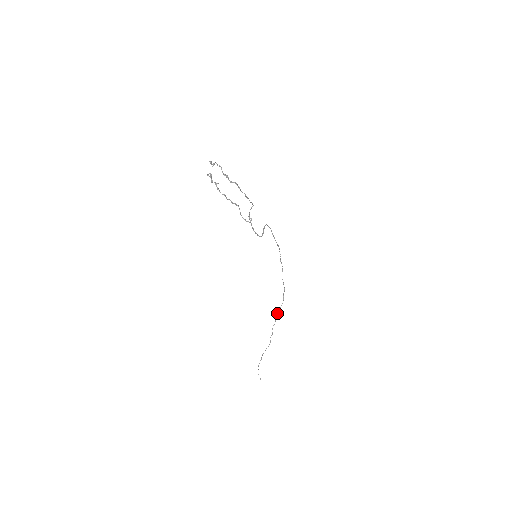
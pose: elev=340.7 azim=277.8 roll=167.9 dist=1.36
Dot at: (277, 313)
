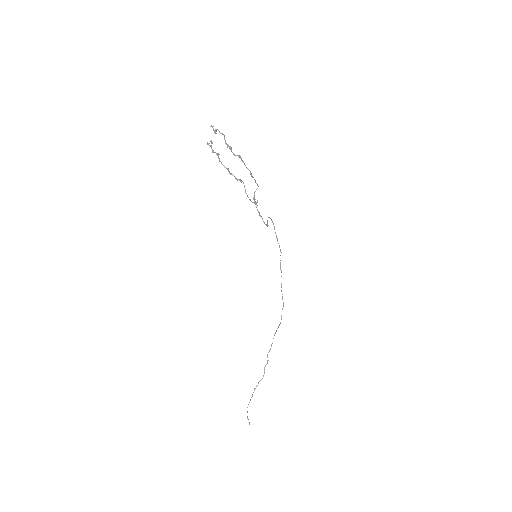
Dot at: (274, 335)
